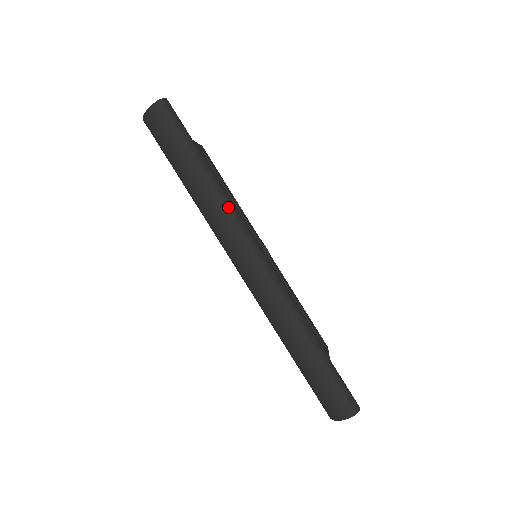
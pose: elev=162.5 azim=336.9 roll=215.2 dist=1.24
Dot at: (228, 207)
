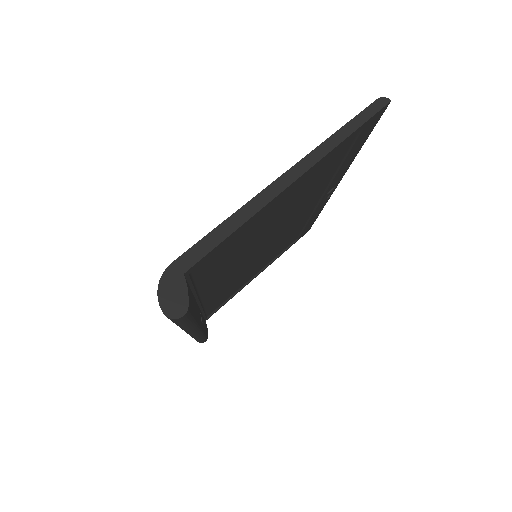
Dot at: (186, 331)
